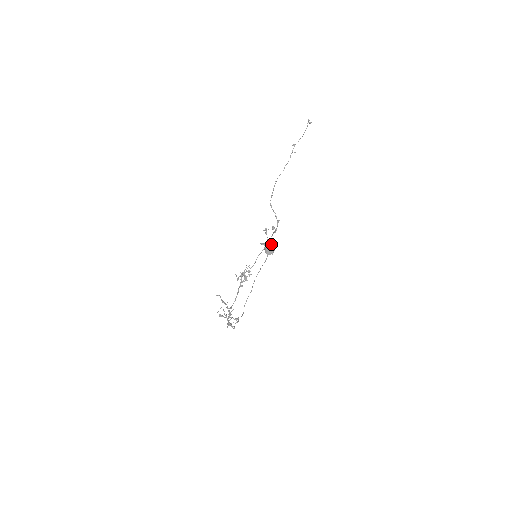
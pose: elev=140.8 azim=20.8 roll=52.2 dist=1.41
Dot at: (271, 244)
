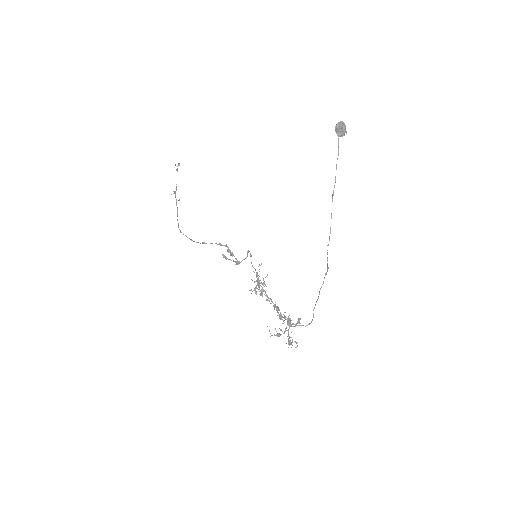
Dot at: (340, 122)
